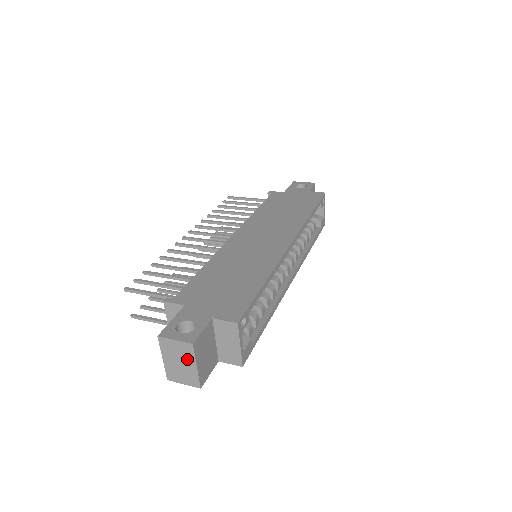
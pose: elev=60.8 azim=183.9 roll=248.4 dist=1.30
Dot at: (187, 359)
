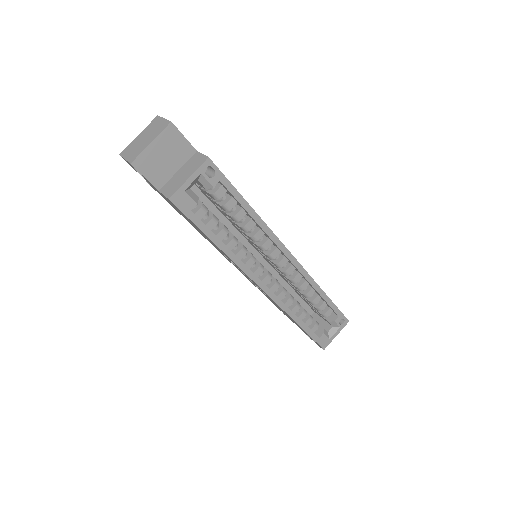
Dot at: (153, 135)
